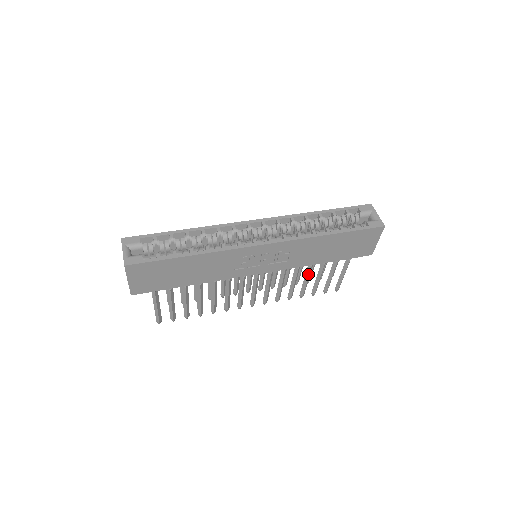
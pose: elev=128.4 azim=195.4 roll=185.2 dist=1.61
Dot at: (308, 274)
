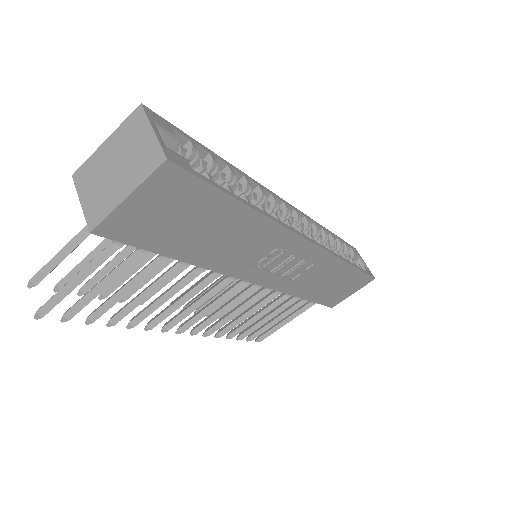
Dot at: (272, 308)
